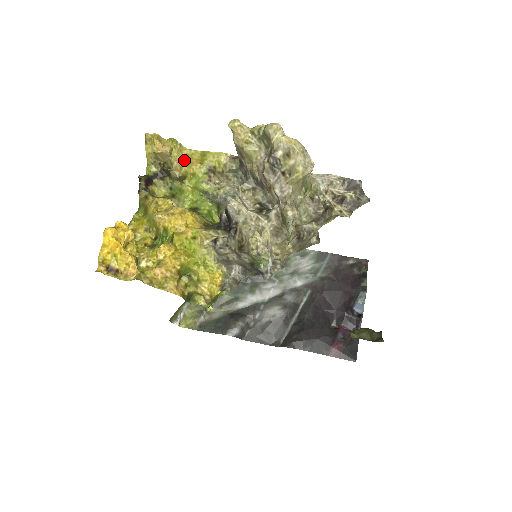
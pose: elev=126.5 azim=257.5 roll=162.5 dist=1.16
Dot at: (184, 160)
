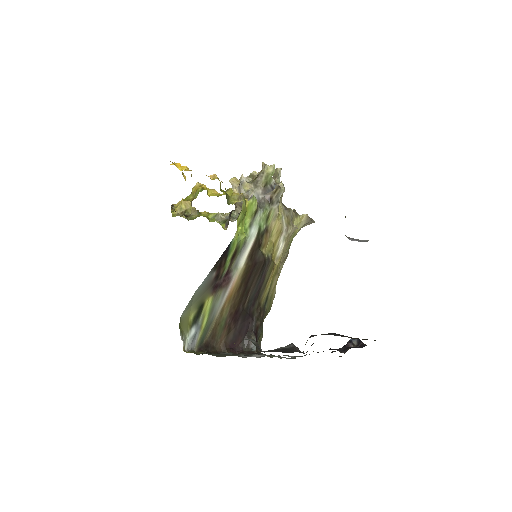
Dot at: occluded
